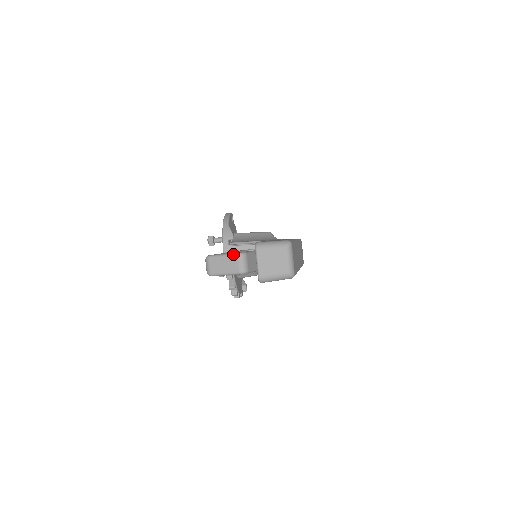
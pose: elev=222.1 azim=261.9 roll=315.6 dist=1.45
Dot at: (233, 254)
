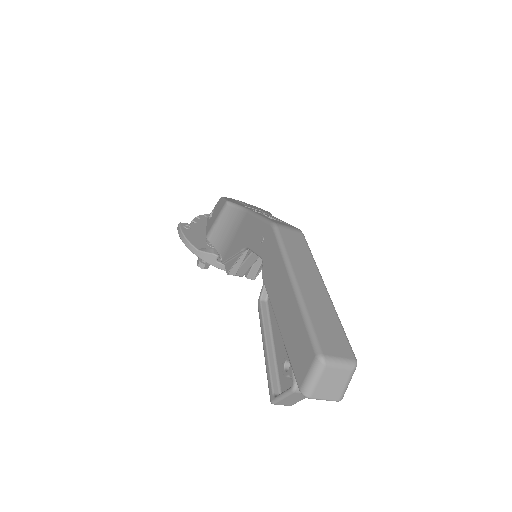
Dot at: (289, 394)
